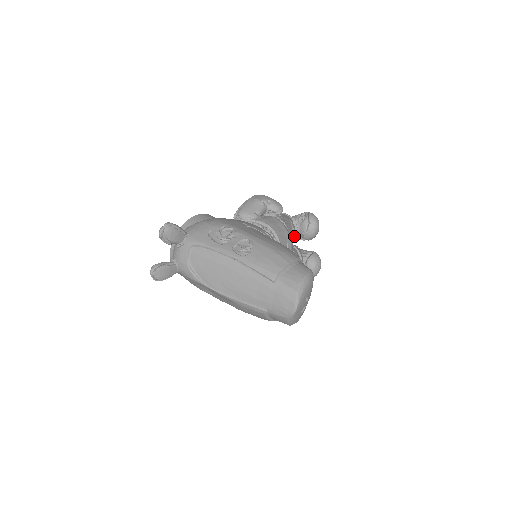
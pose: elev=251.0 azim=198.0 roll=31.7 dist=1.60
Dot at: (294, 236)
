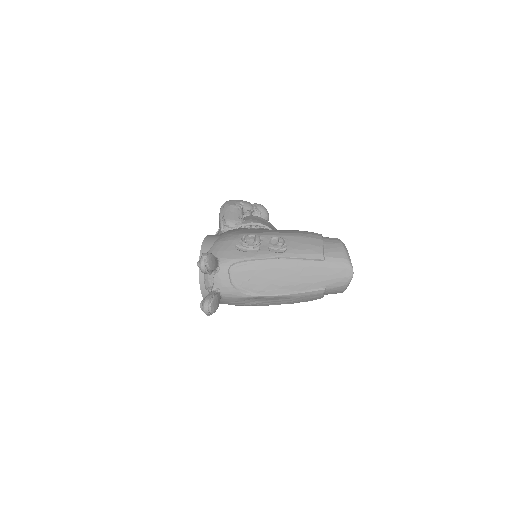
Dot at: occluded
